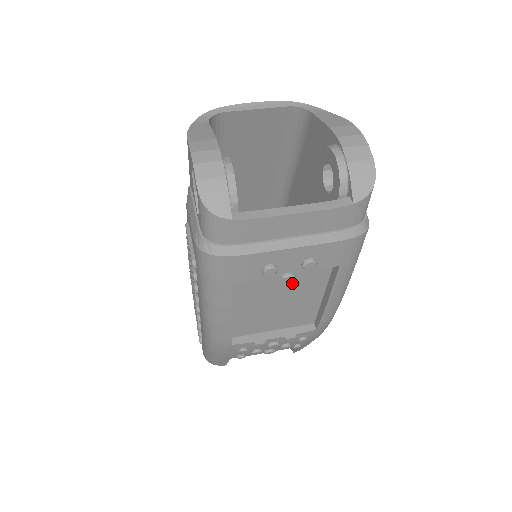
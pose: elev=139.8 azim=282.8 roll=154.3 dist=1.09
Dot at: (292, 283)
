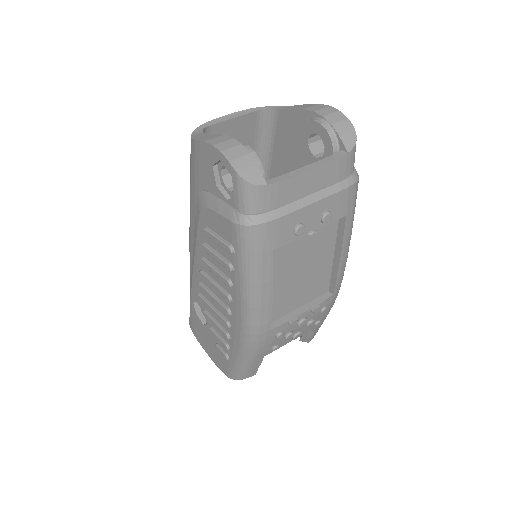
Dot at: (311, 247)
